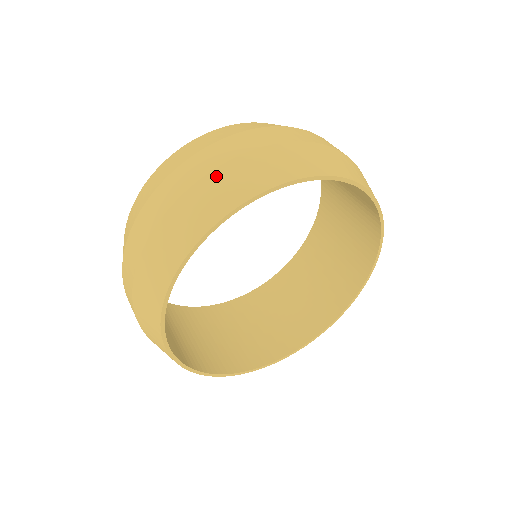
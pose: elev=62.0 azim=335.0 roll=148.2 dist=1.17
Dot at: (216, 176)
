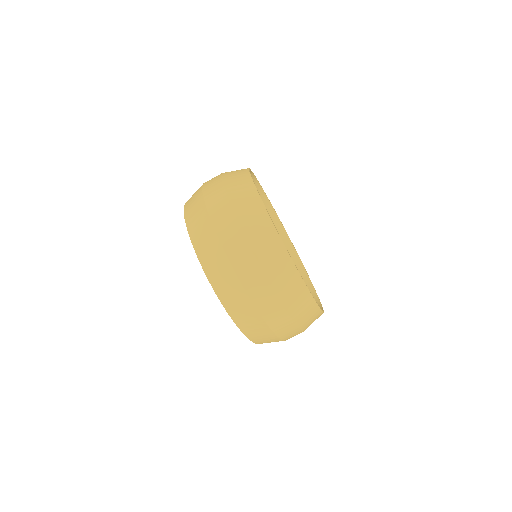
Dot at: (228, 184)
